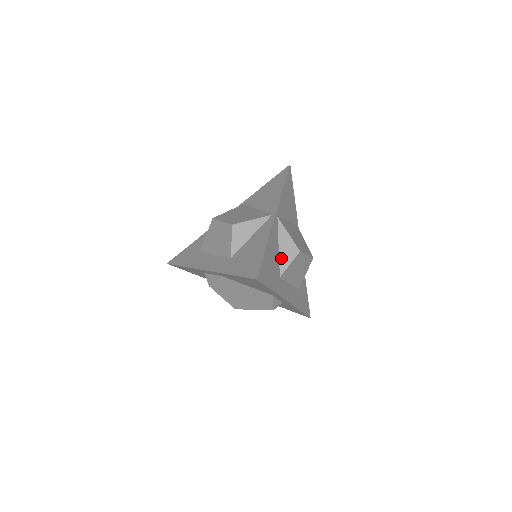
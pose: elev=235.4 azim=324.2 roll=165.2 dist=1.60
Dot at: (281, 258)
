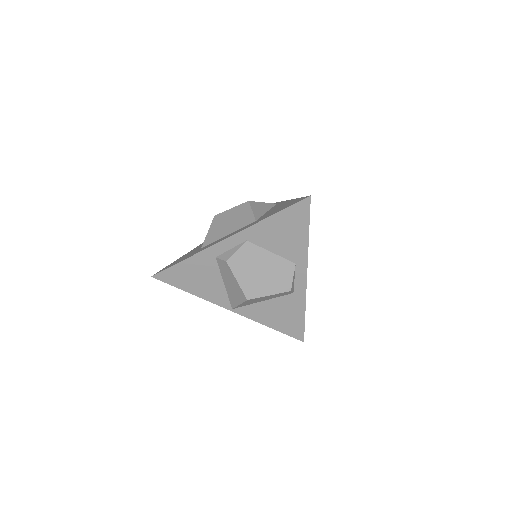
Dot at: occluded
